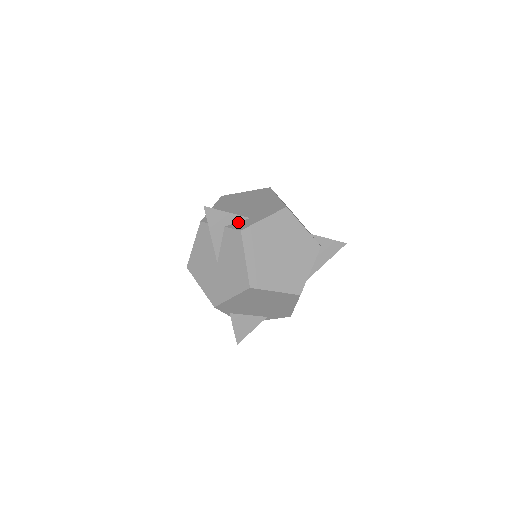
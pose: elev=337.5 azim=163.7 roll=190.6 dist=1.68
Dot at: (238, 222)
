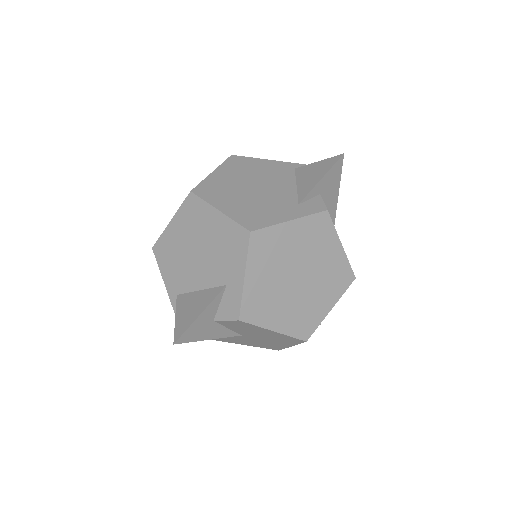
Dot at: (220, 303)
